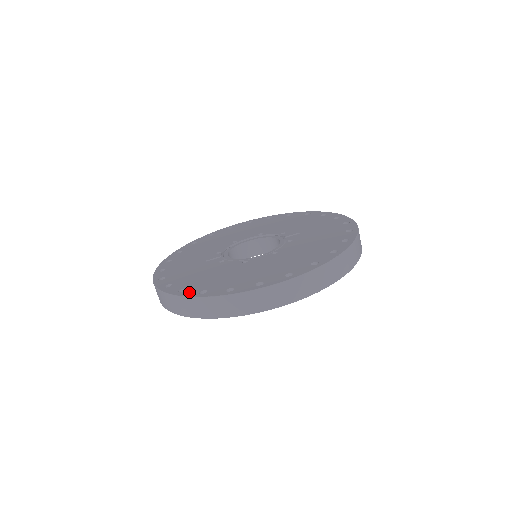
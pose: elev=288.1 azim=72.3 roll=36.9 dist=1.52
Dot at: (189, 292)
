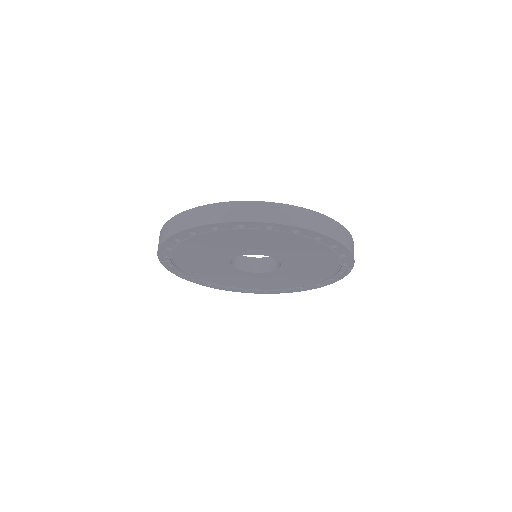
Dot at: occluded
